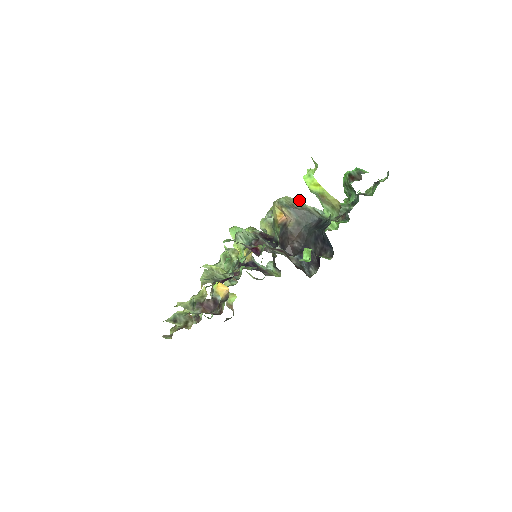
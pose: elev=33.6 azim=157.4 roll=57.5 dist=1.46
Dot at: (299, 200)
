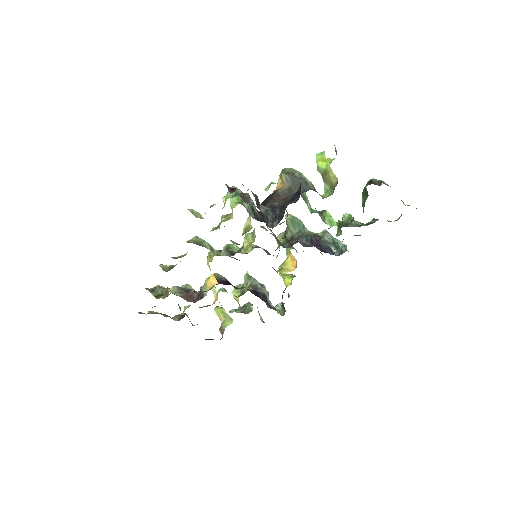
Dot at: occluded
